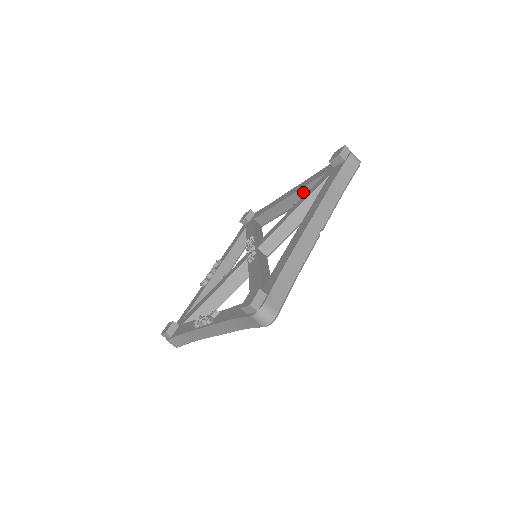
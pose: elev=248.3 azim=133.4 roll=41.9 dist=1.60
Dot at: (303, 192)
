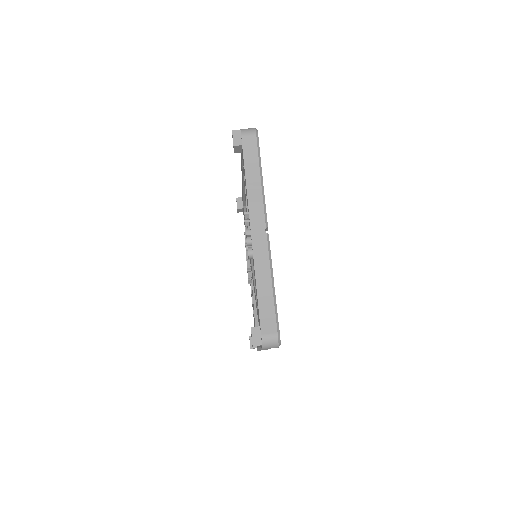
Dot at: occluded
